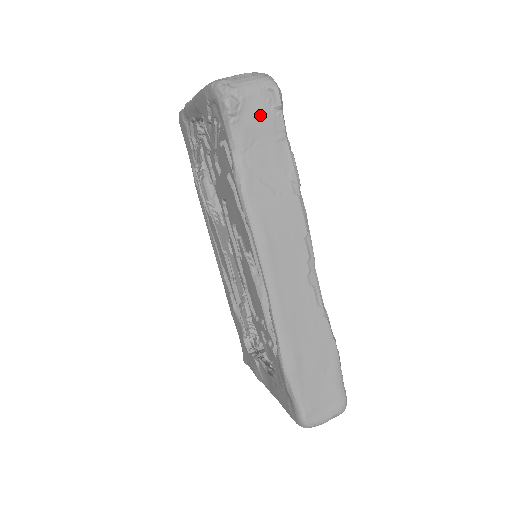
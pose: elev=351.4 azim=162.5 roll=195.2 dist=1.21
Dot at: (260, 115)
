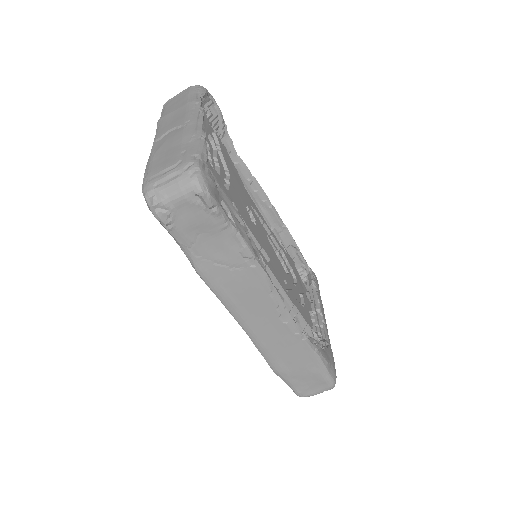
Dot at: (194, 217)
